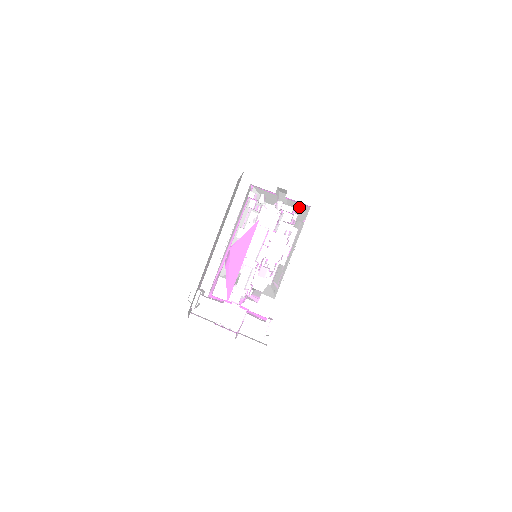
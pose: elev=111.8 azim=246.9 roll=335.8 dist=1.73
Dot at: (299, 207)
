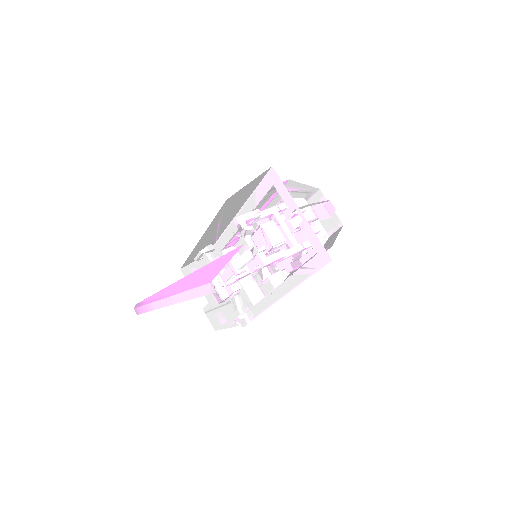
Dot at: occluded
